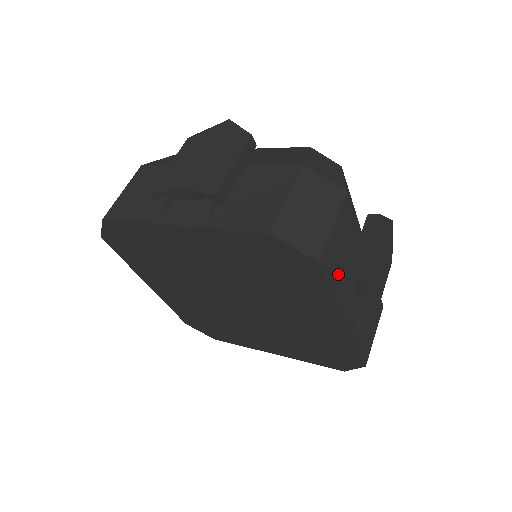
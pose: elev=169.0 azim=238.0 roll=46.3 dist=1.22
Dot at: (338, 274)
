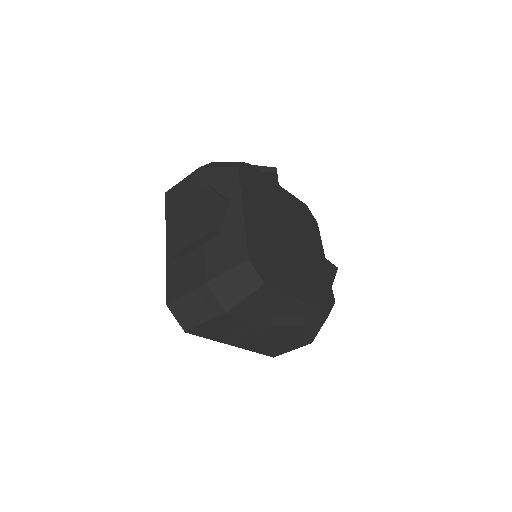
Dot at: (216, 334)
